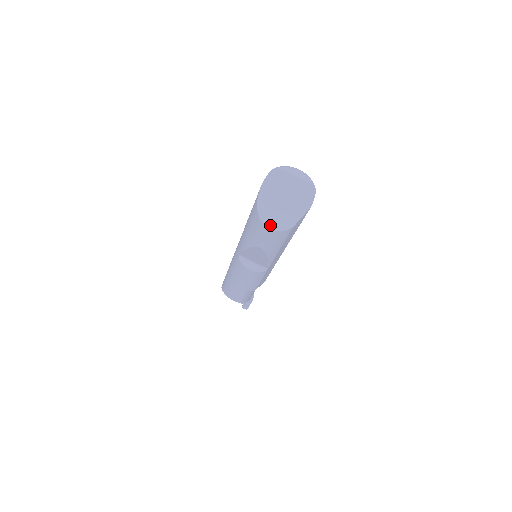
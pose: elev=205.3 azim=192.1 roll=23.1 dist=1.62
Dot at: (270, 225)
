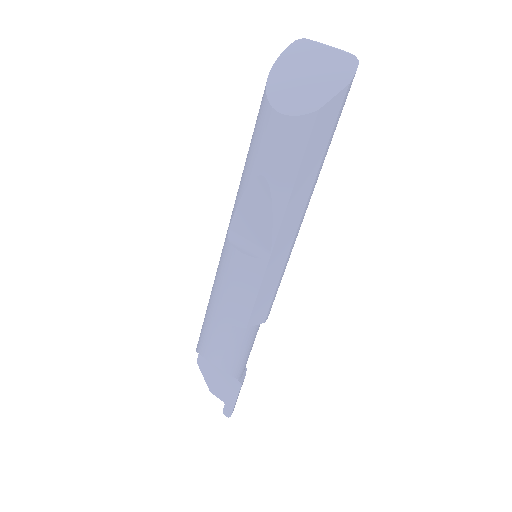
Dot at: (282, 108)
